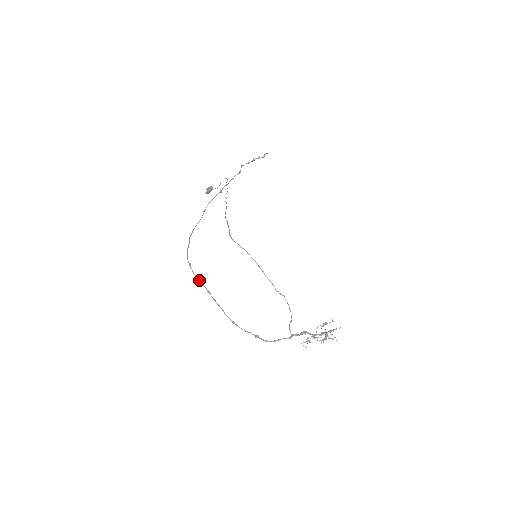
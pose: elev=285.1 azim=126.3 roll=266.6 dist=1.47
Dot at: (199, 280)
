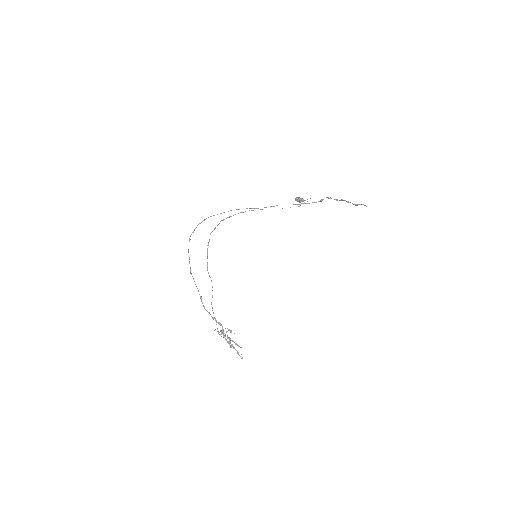
Dot at: (194, 230)
